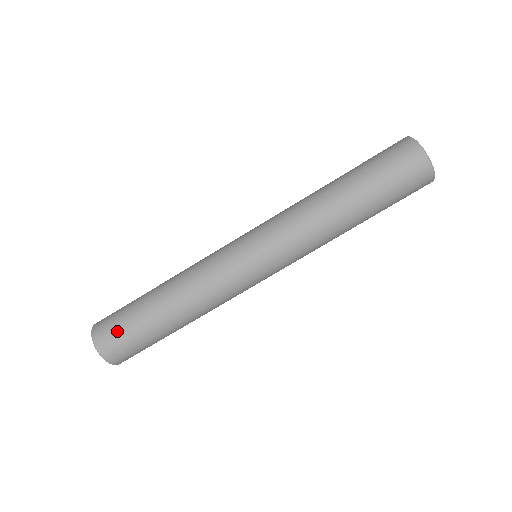
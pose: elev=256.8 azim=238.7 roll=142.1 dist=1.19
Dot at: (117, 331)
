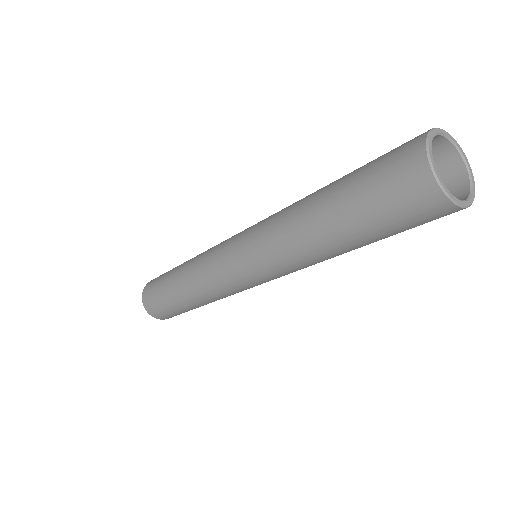
Dot at: occluded
